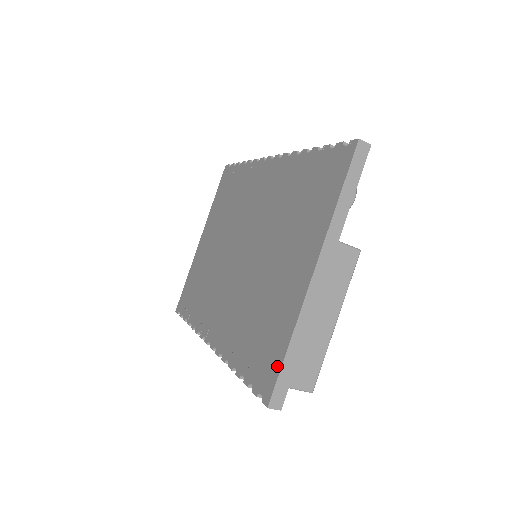
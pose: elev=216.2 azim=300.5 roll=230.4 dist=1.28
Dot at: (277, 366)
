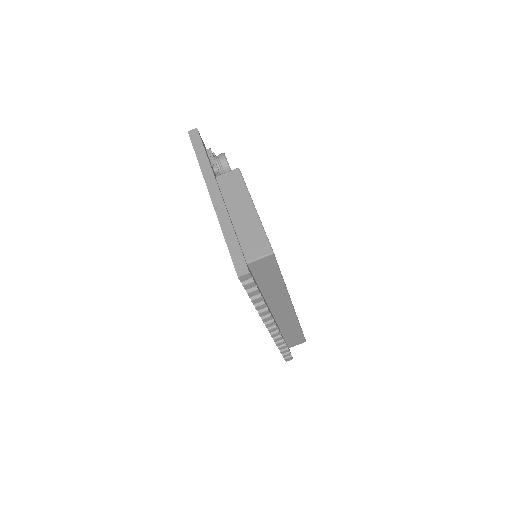
Dot at: (230, 255)
